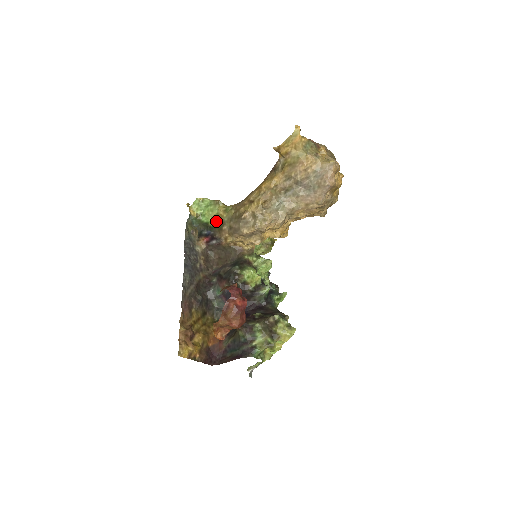
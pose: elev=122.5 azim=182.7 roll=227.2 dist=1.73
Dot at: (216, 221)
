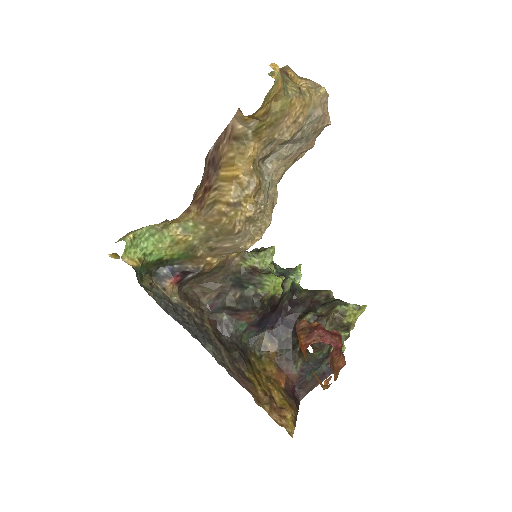
Dot at: (176, 251)
